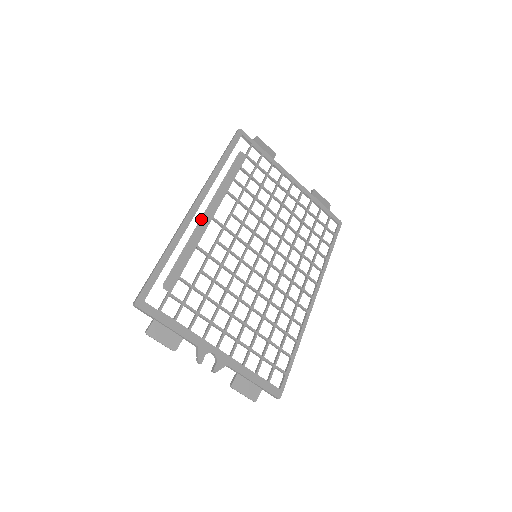
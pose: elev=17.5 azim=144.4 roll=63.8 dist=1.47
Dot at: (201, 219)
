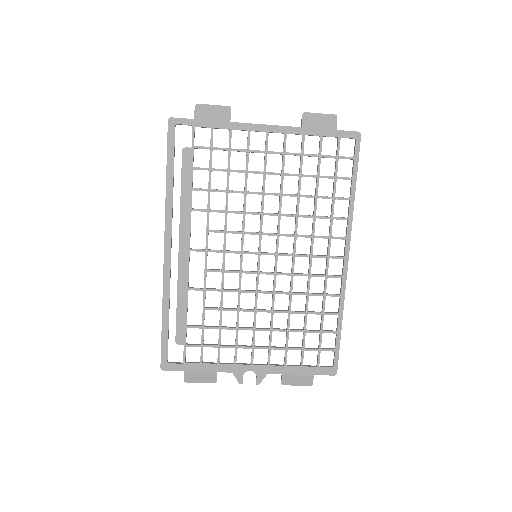
Dot at: (179, 260)
